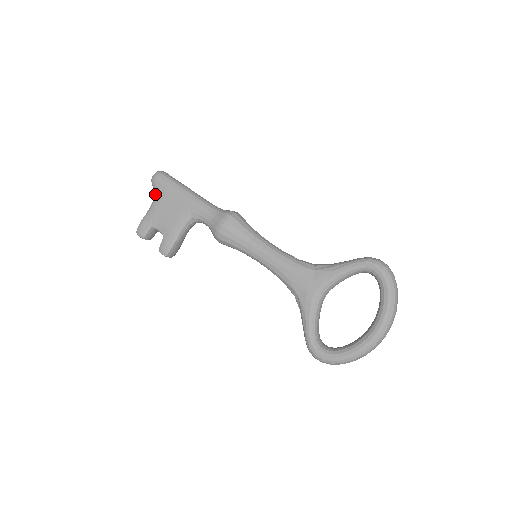
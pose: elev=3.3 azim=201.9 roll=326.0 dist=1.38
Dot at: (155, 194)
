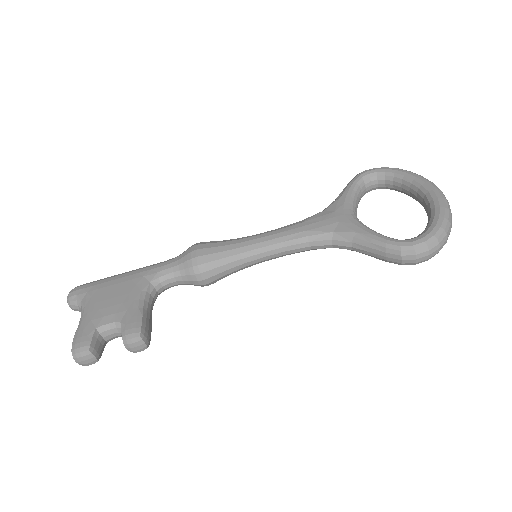
Dot at: (81, 302)
